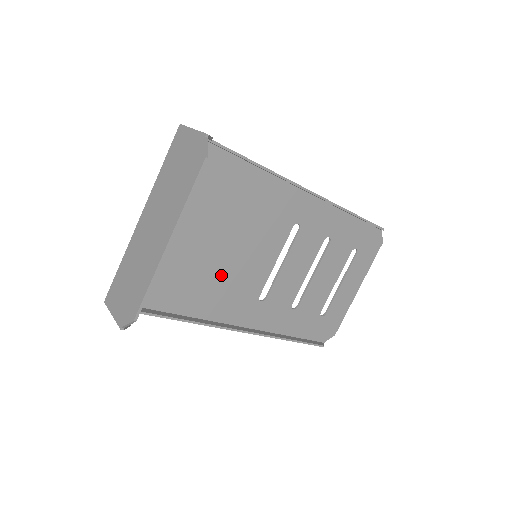
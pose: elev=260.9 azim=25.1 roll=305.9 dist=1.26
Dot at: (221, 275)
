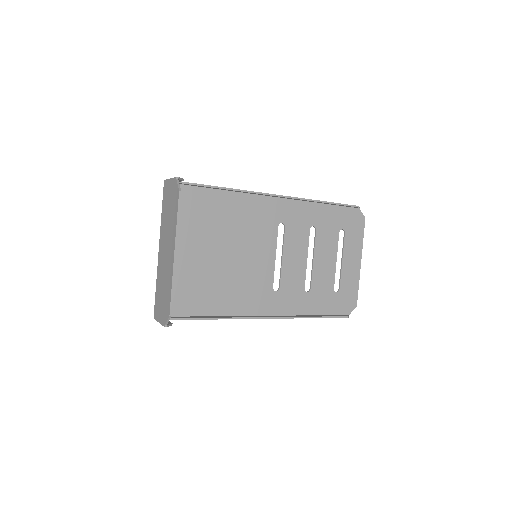
Dot at: (234, 278)
